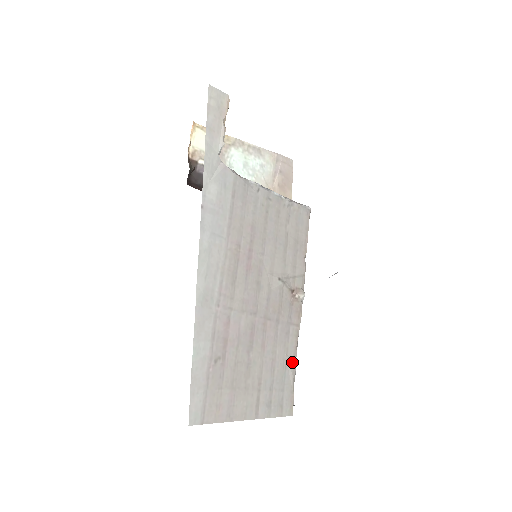
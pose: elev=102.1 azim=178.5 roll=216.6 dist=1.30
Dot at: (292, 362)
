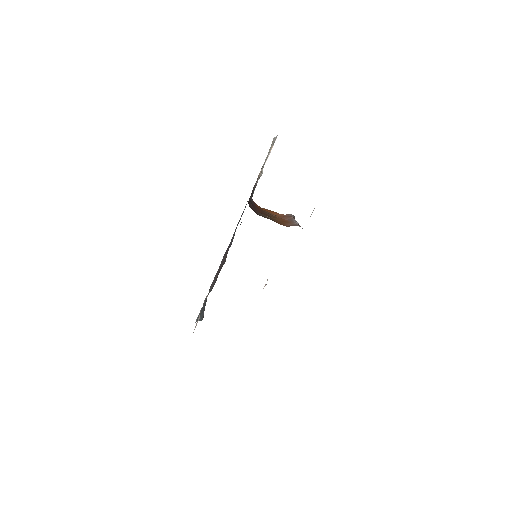
Dot at: occluded
